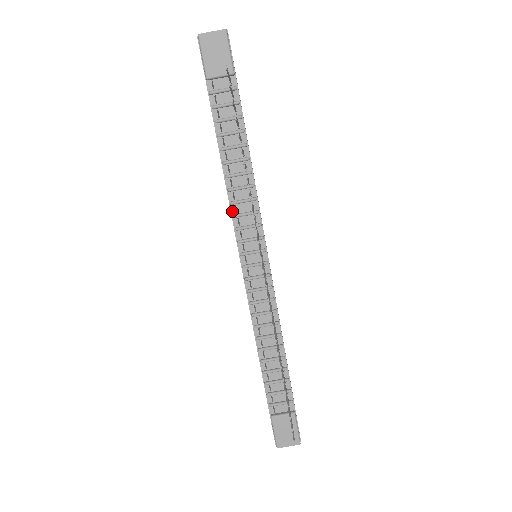
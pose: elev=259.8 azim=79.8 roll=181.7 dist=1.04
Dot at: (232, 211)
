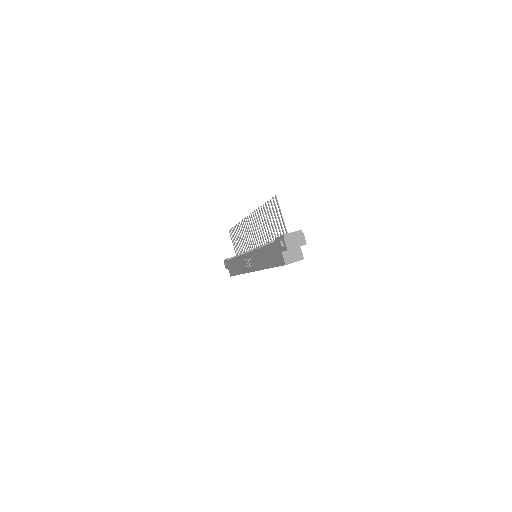
Dot at: (240, 255)
